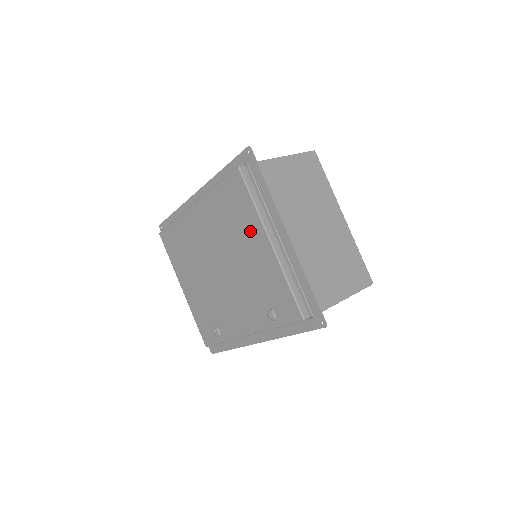
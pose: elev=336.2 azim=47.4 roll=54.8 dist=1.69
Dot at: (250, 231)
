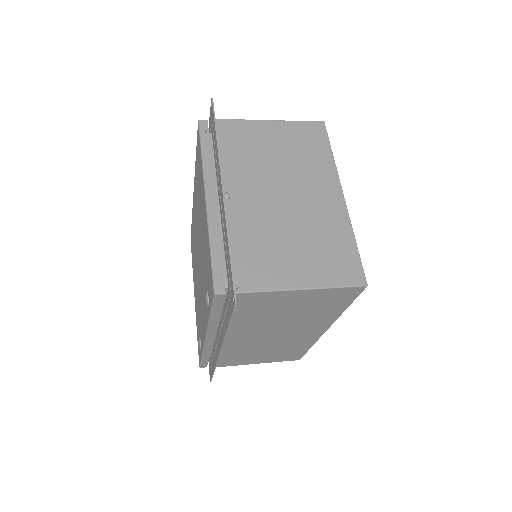
Dot at: (201, 193)
